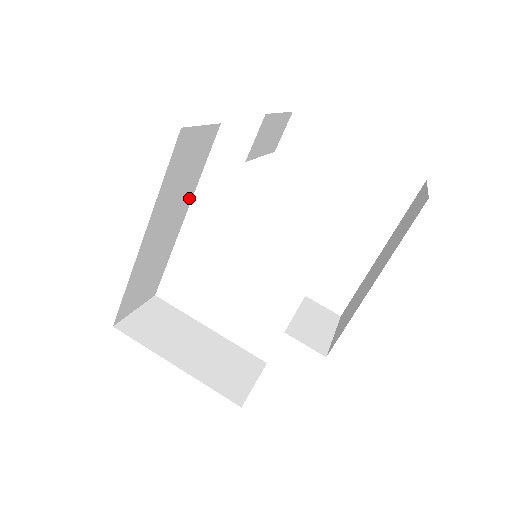
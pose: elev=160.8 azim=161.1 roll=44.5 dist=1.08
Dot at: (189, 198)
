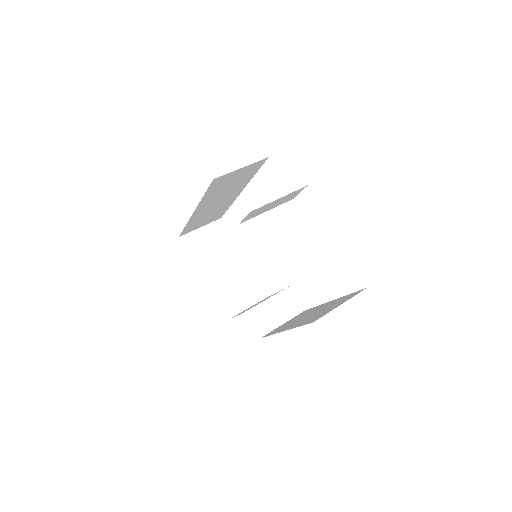
Dot at: (243, 186)
